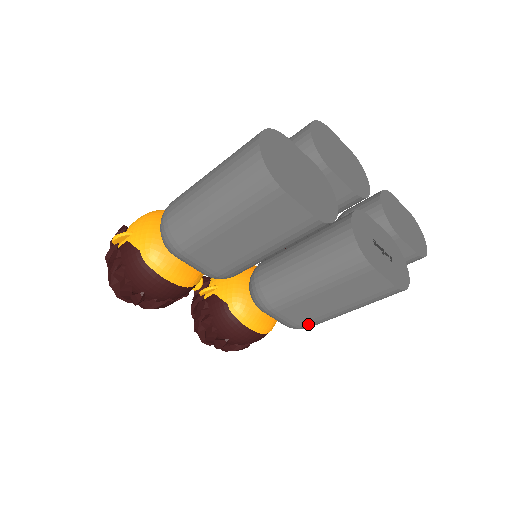
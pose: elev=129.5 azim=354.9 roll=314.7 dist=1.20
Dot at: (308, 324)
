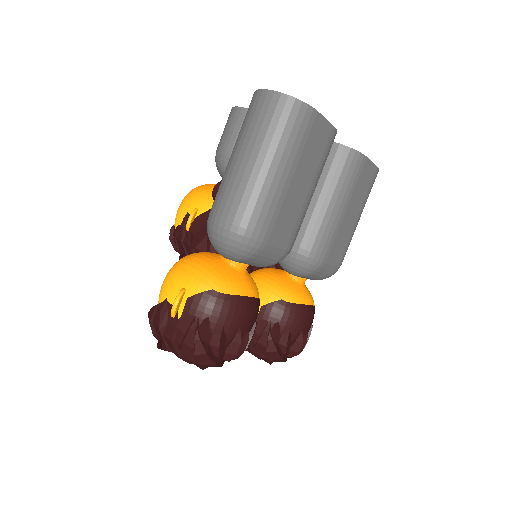
Dot at: (344, 255)
